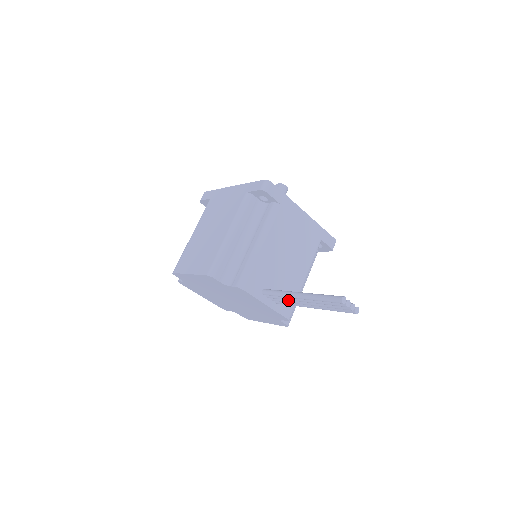
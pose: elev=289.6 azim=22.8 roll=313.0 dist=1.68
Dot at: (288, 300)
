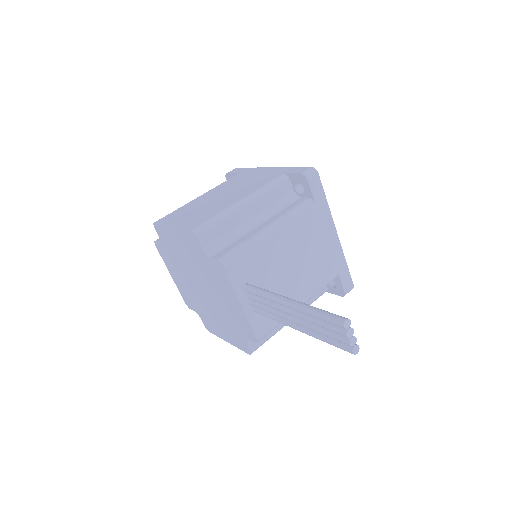
Dot at: (271, 308)
